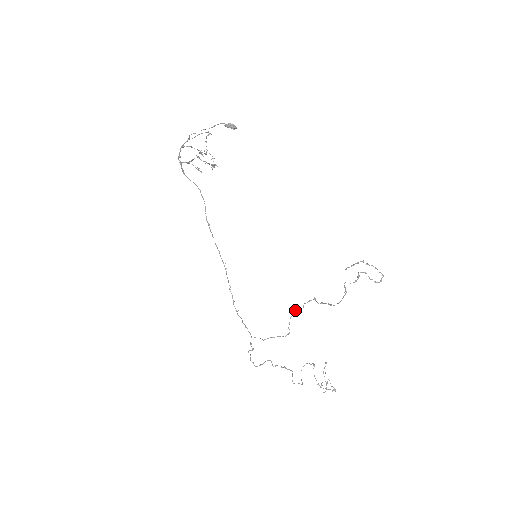
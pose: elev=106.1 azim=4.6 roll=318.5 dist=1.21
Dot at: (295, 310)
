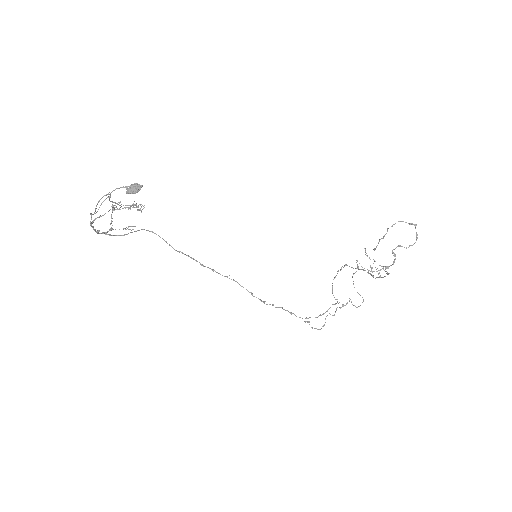
Dot at: (332, 283)
